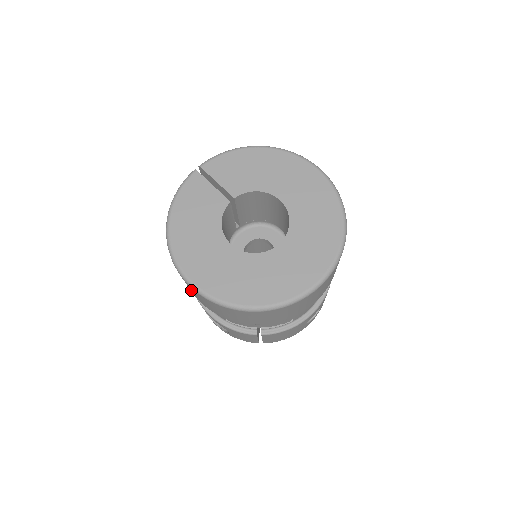
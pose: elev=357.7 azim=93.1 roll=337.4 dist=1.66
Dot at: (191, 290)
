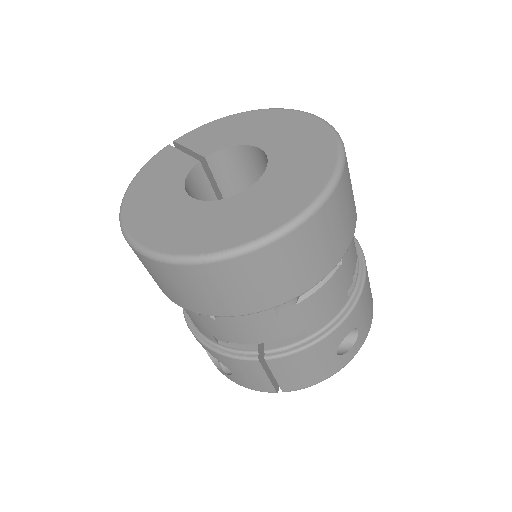
Dot at: (147, 270)
